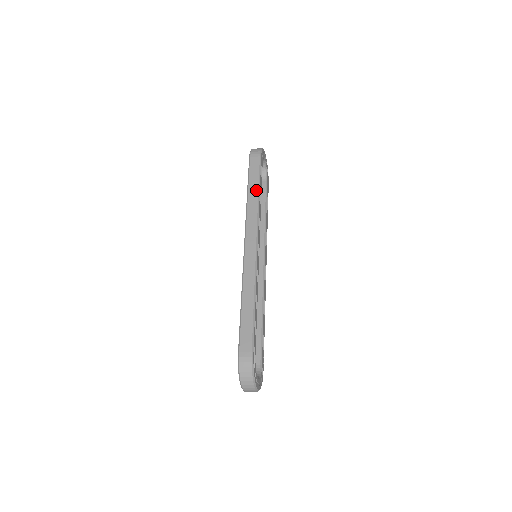
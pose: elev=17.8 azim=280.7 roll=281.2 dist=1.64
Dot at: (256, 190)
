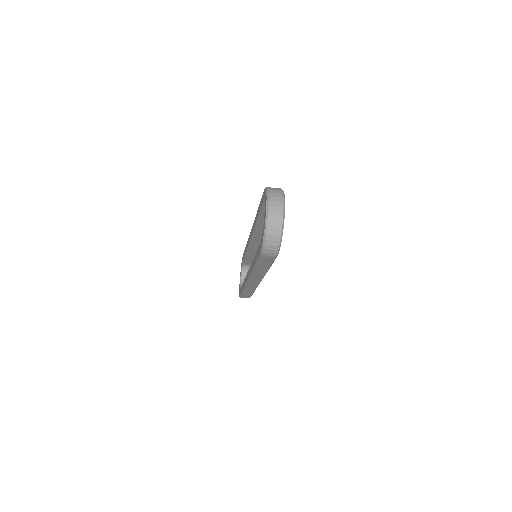
Dot at: occluded
